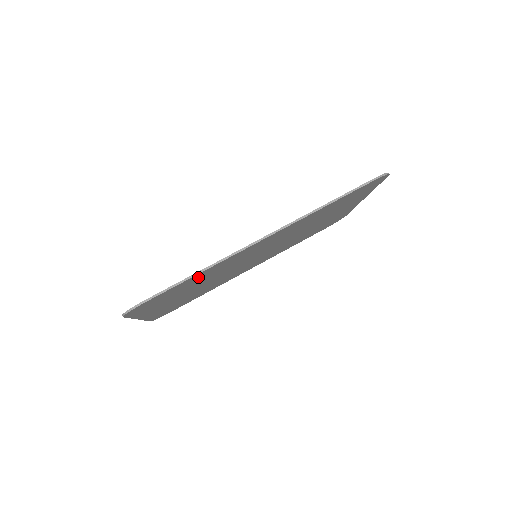
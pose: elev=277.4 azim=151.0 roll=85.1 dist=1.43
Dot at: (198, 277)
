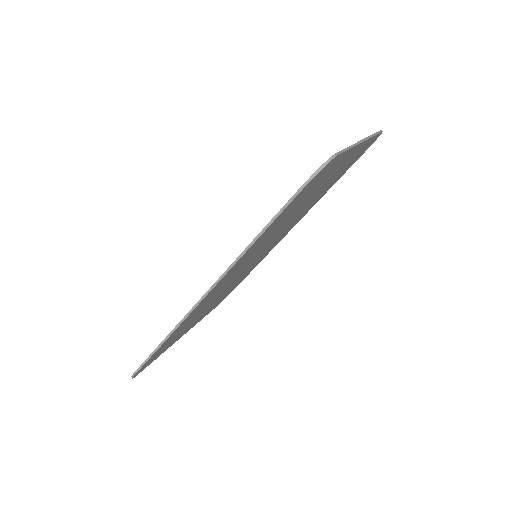
Dot at: occluded
